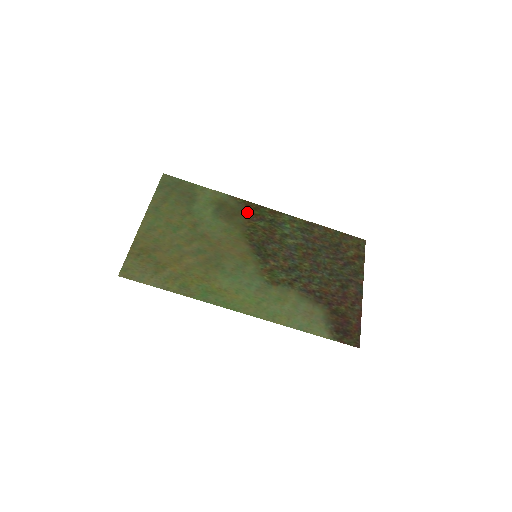
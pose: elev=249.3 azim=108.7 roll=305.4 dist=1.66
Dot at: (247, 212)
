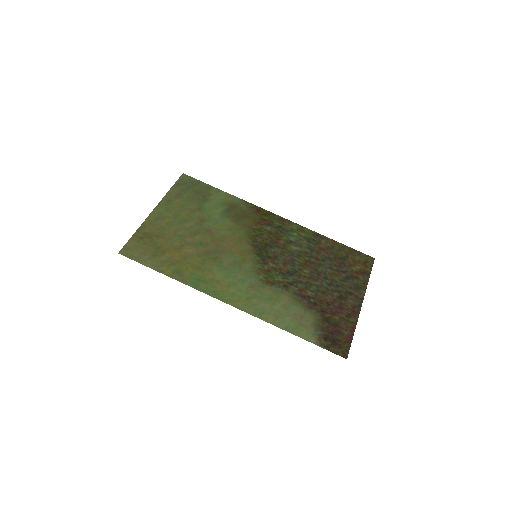
Dot at: (256, 216)
